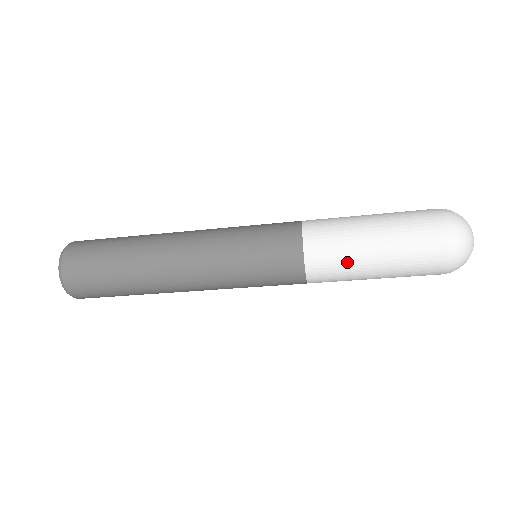
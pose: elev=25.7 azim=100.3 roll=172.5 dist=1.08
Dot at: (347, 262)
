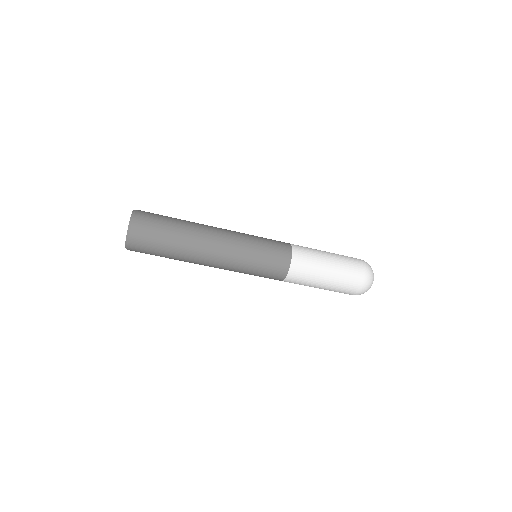
Dot at: (314, 264)
